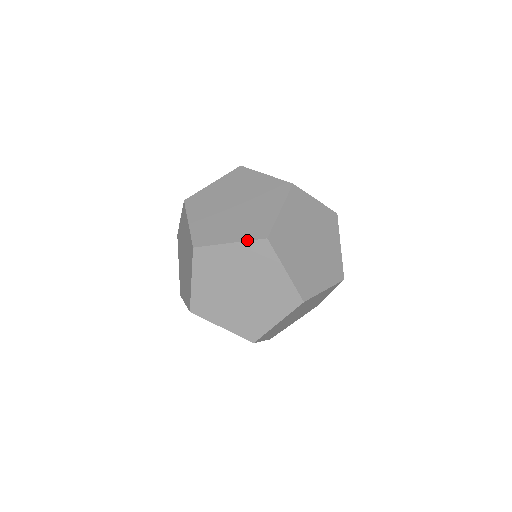
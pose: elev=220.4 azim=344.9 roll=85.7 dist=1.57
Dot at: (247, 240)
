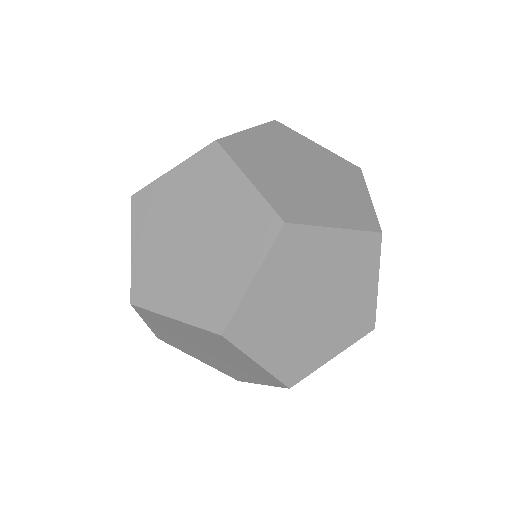
Dot at: (359, 229)
